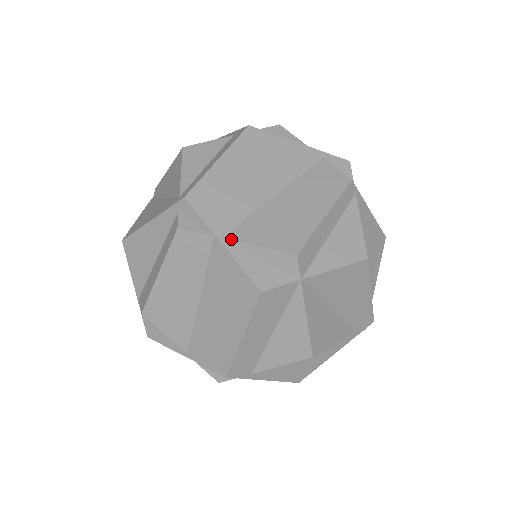
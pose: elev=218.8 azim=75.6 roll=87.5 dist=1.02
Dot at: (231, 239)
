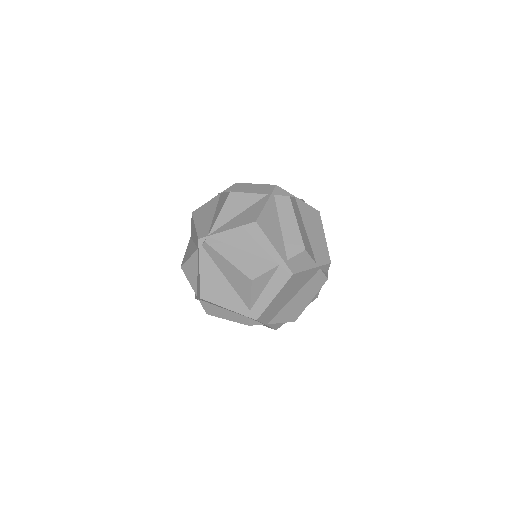
Dot at: occluded
